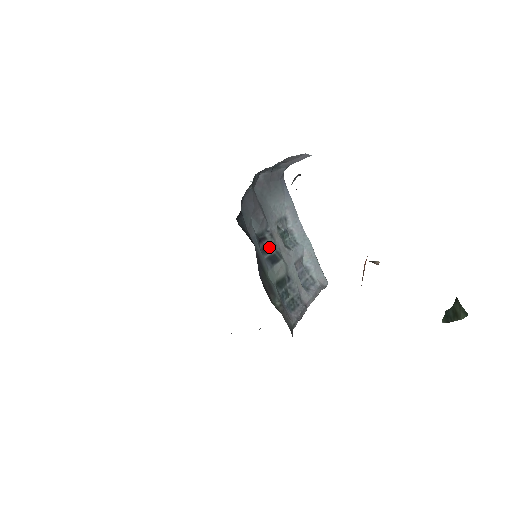
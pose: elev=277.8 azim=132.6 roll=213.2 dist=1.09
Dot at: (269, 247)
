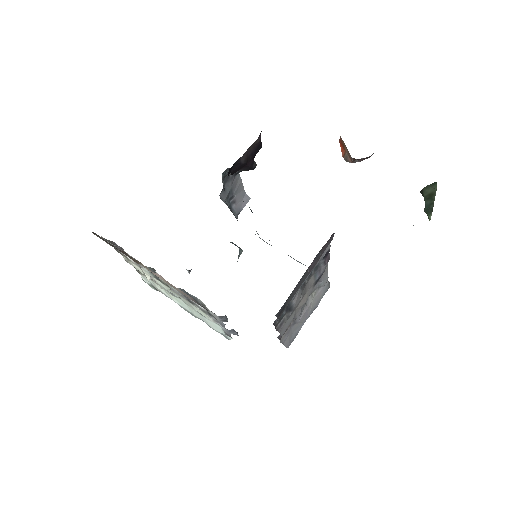
Dot at: occluded
